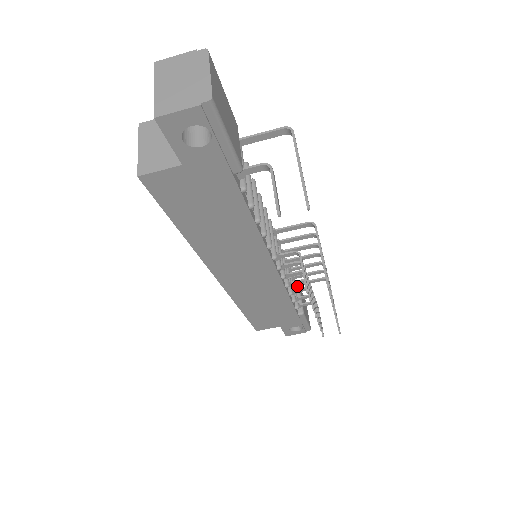
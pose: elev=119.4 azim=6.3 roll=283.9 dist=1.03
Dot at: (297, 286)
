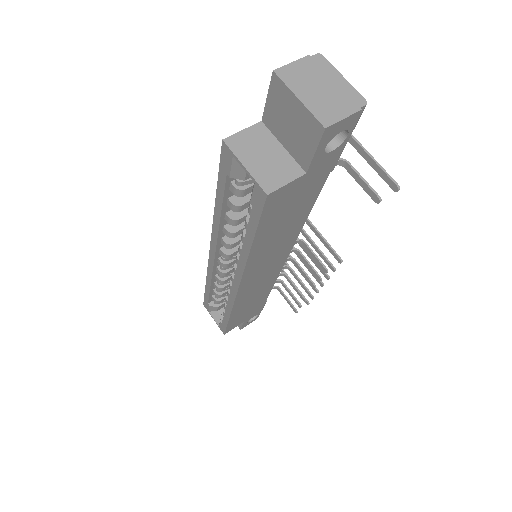
Dot at: occluded
